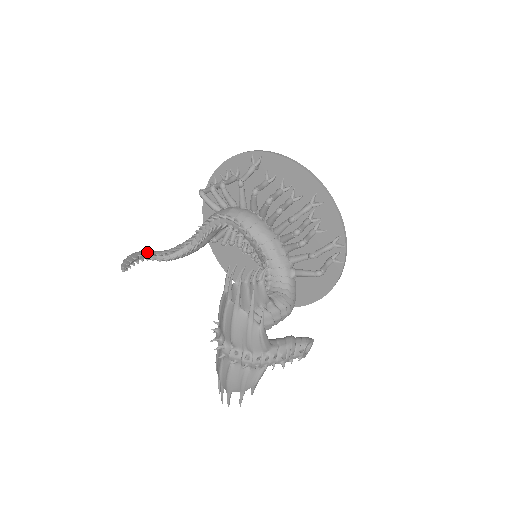
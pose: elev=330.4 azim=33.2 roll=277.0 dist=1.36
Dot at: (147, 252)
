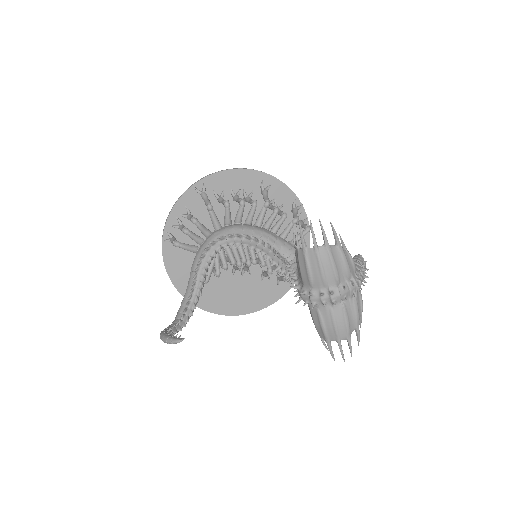
Dot at: (167, 329)
